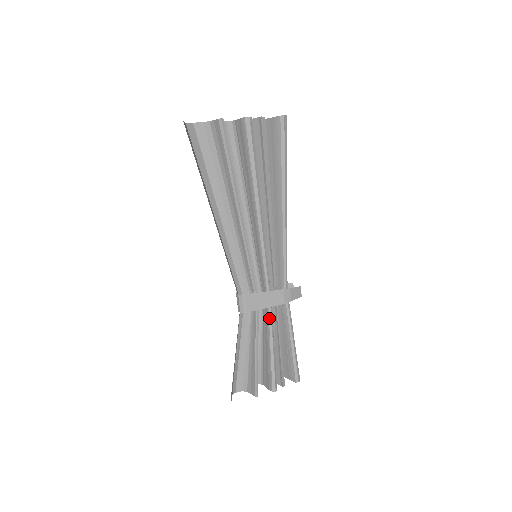
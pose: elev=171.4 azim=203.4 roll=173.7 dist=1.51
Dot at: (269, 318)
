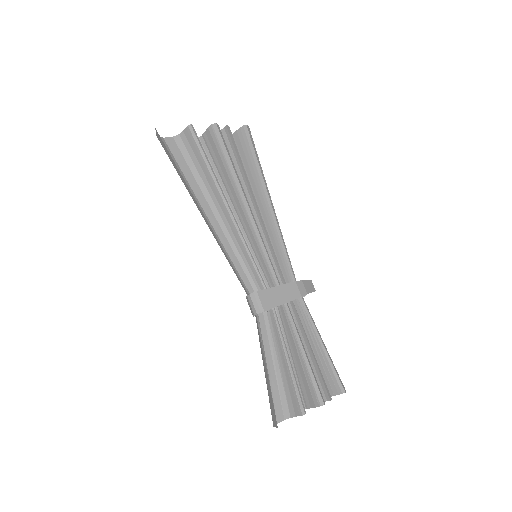
Dot at: (289, 318)
